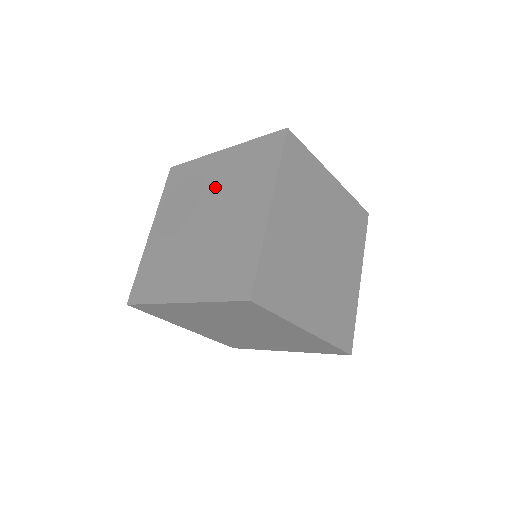
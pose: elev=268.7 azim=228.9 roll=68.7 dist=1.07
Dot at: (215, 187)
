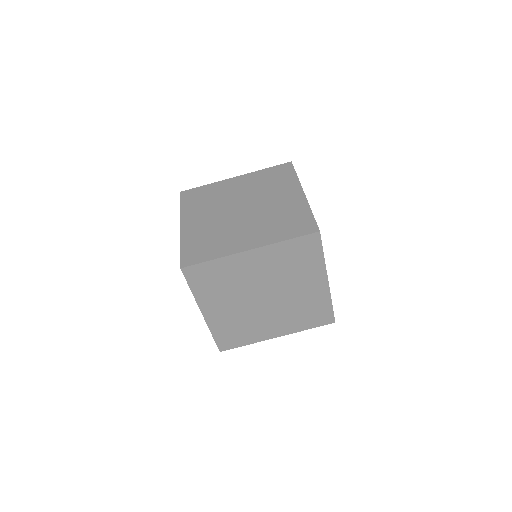
Dot at: occluded
